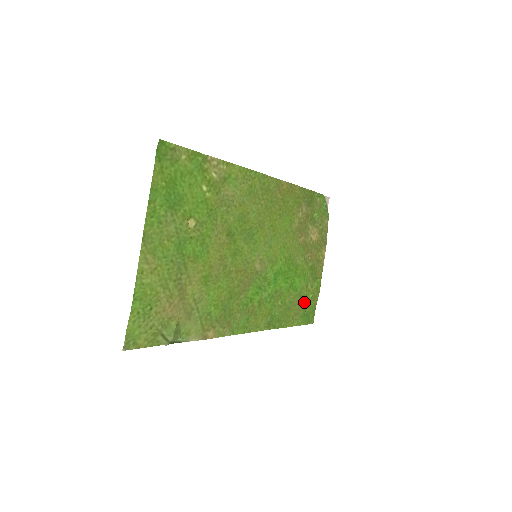
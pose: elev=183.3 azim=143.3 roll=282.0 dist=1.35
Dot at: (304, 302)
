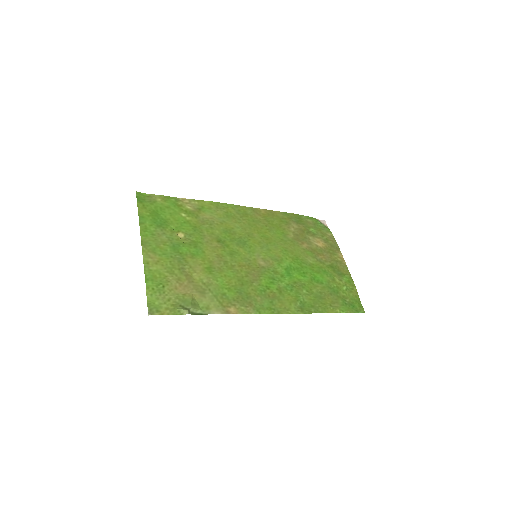
Dot at: (338, 293)
